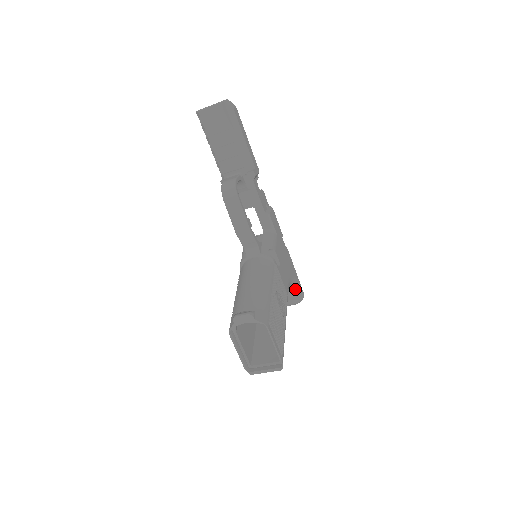
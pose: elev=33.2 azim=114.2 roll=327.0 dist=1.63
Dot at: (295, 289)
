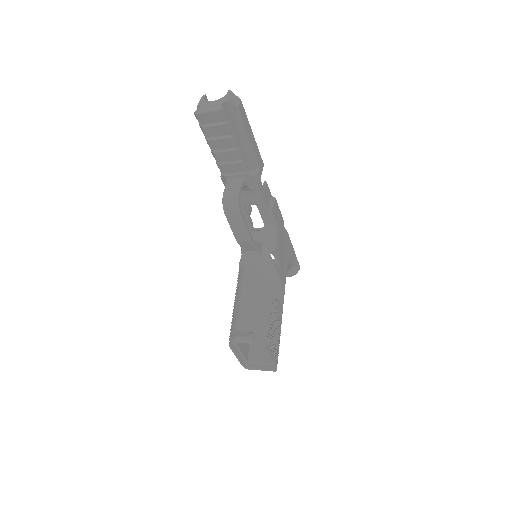
Dot at: (292, 267)
